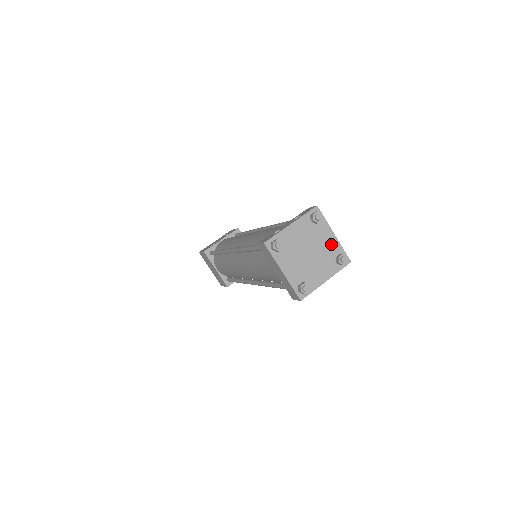
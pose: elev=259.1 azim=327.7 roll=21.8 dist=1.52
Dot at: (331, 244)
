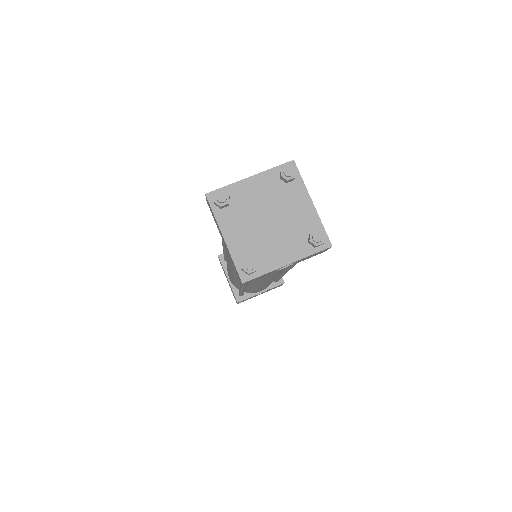
Dot at: (305, 215)
